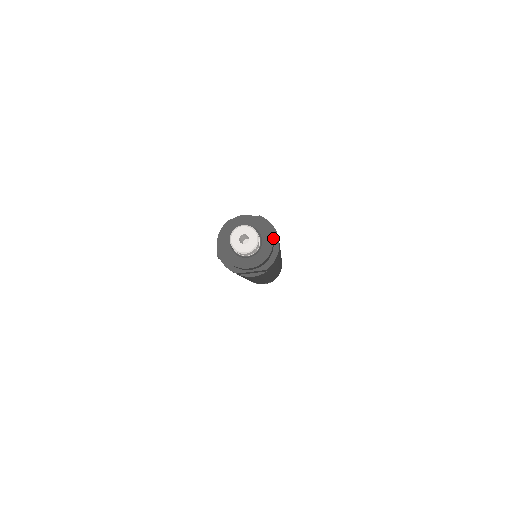
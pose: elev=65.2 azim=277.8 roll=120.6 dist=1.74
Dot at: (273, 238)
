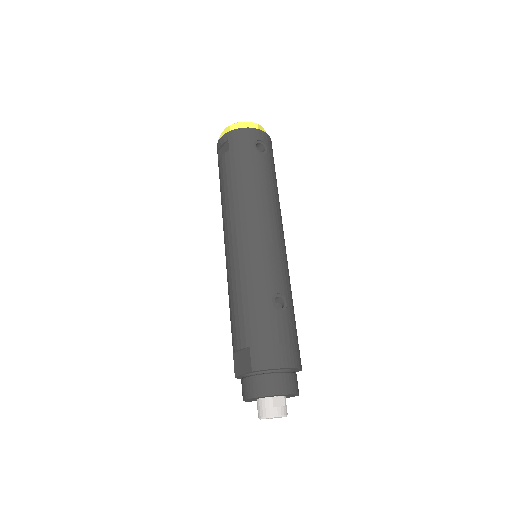
Dot at: (281, 369)
